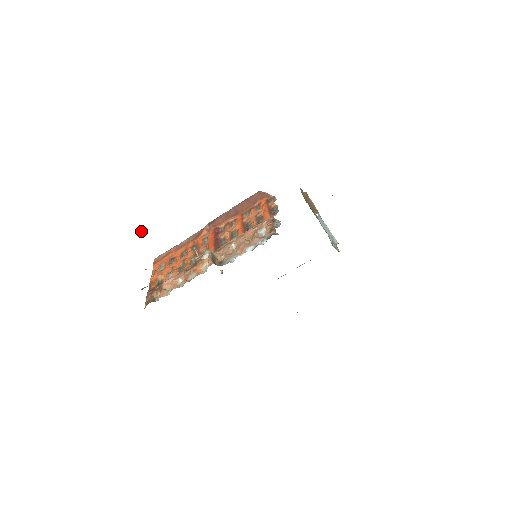
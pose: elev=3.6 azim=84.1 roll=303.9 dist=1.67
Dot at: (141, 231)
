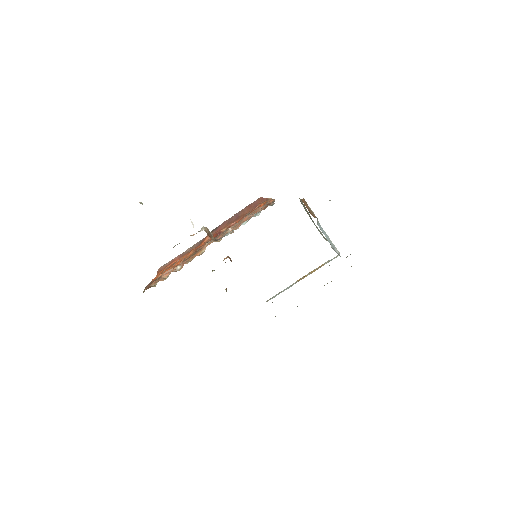
Dot at: (141, 202)
